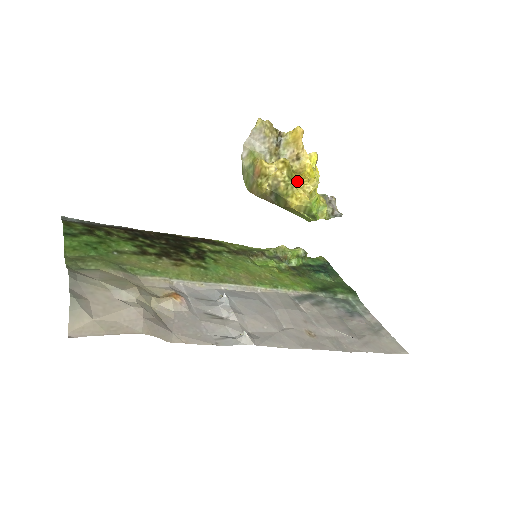
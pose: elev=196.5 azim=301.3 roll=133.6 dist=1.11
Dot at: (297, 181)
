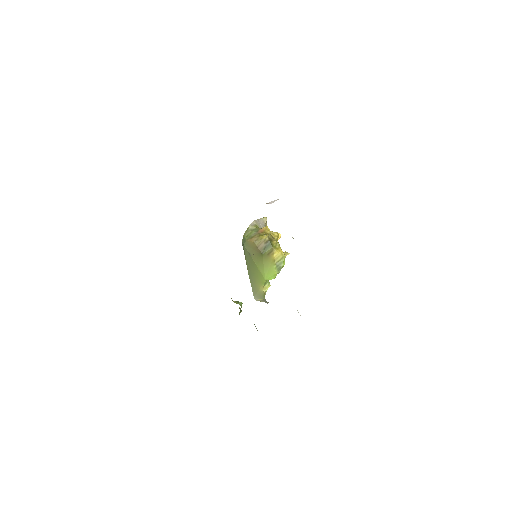
Dot at: occluded
